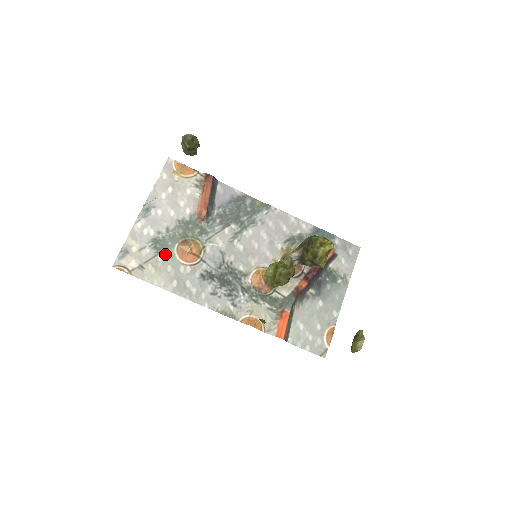
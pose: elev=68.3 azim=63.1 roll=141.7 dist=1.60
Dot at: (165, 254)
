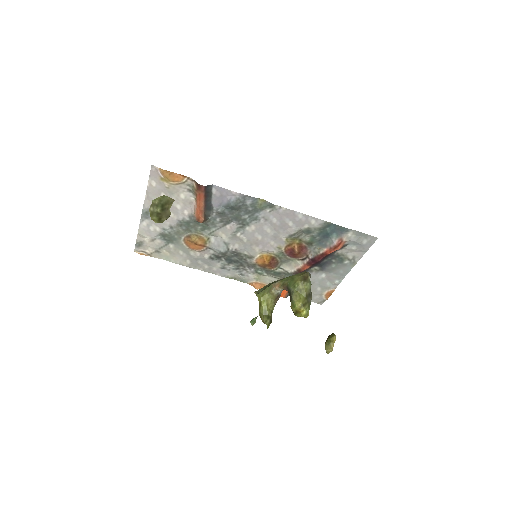
Dot at: (174, 243)
